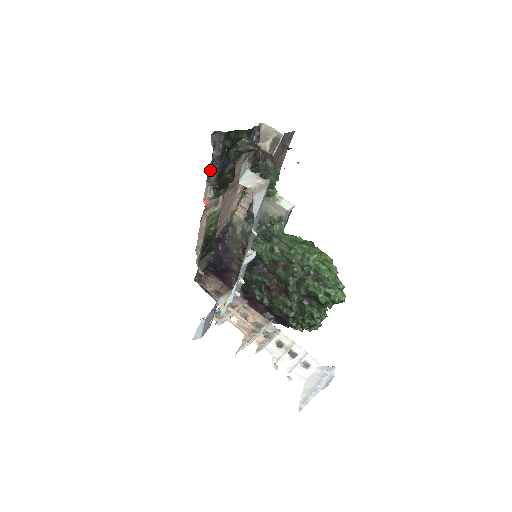
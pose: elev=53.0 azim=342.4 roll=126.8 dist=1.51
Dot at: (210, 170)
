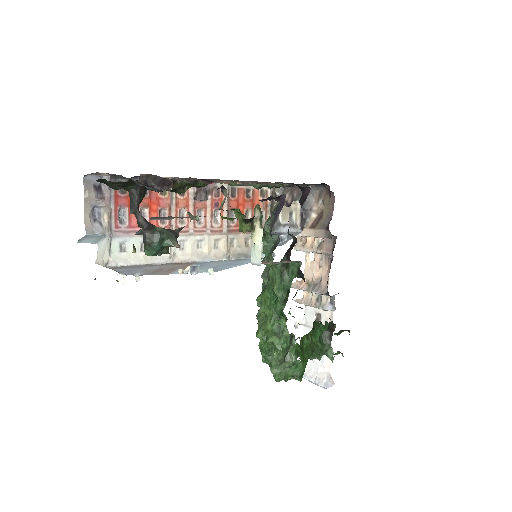
Dot at: occluded
